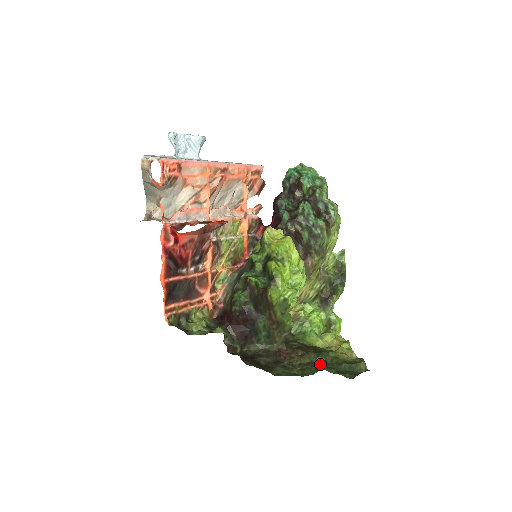
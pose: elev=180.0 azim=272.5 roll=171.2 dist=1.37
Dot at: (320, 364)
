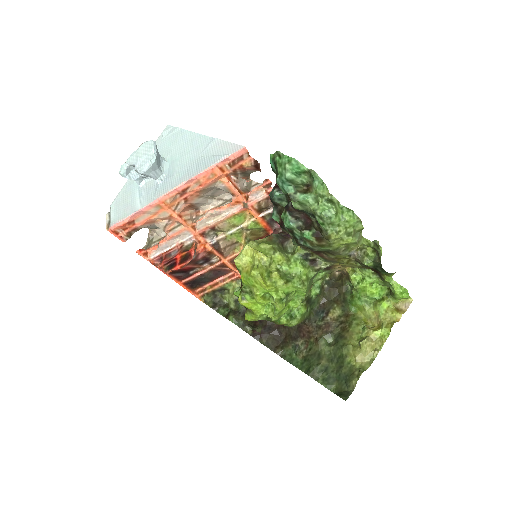
Dot at: (318, 363)
